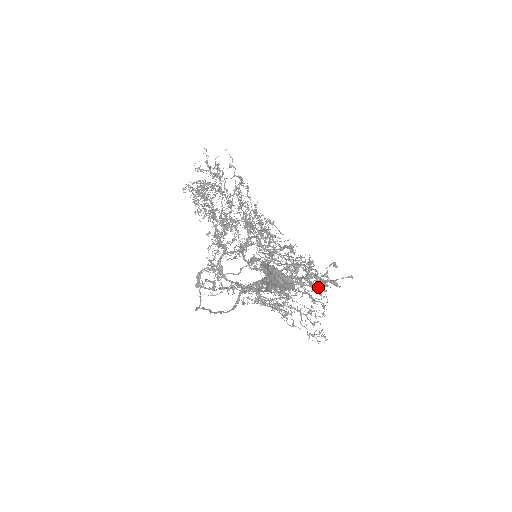
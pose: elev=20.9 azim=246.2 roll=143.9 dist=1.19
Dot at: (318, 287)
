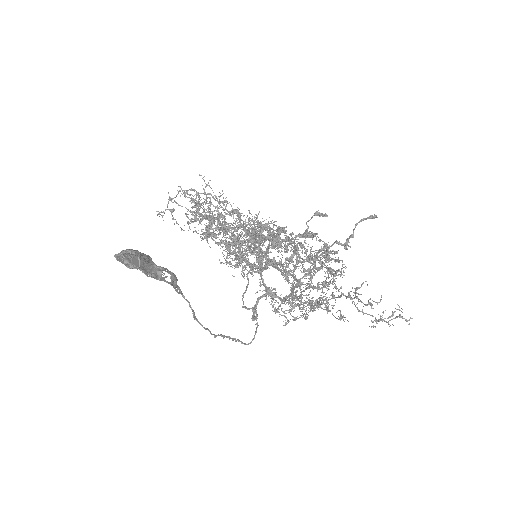
Dot at: occluded
